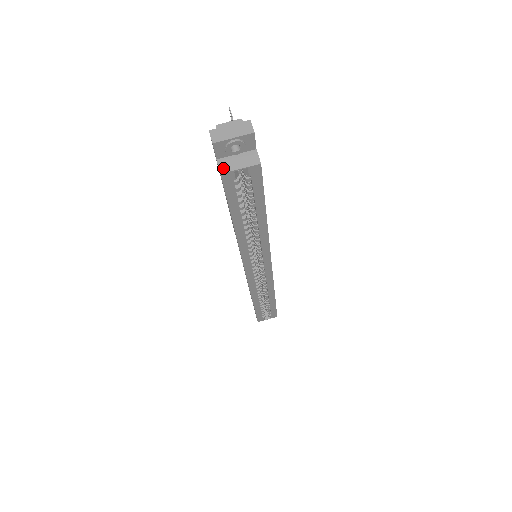
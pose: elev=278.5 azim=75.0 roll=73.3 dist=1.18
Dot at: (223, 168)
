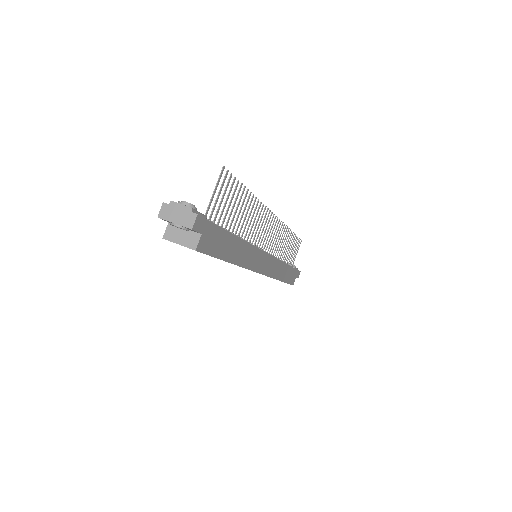
Dot at: (167, 234)
